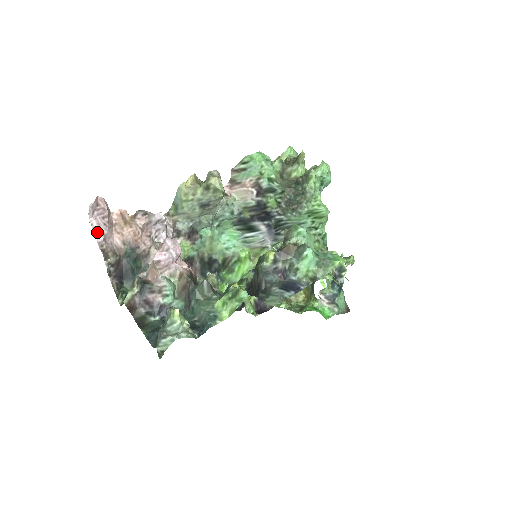
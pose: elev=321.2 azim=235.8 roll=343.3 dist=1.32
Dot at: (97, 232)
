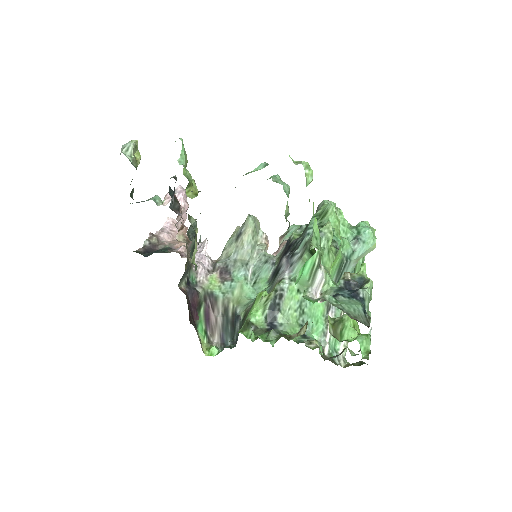
Dot at: occluded
